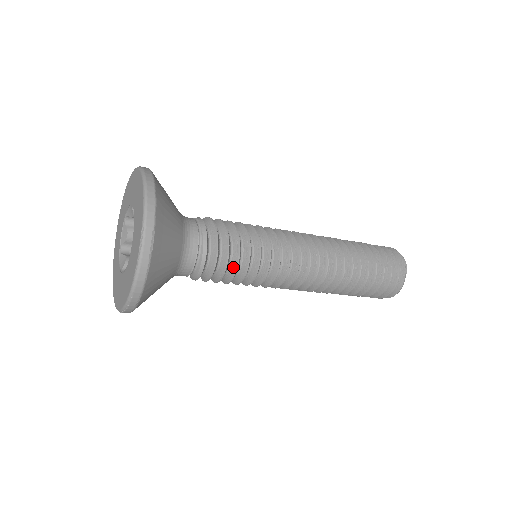
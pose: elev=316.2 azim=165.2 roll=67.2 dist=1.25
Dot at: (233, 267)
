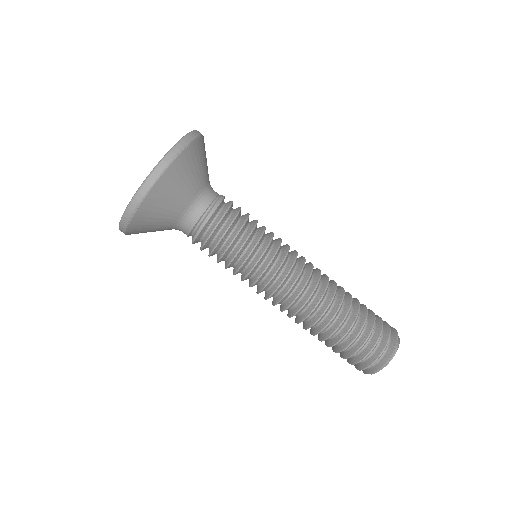
Dot at: (233, 235)
